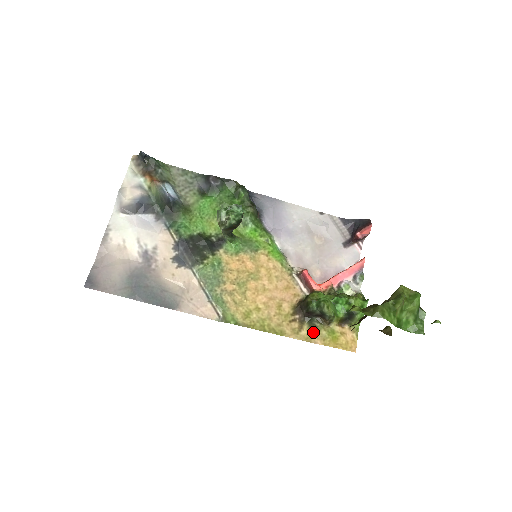
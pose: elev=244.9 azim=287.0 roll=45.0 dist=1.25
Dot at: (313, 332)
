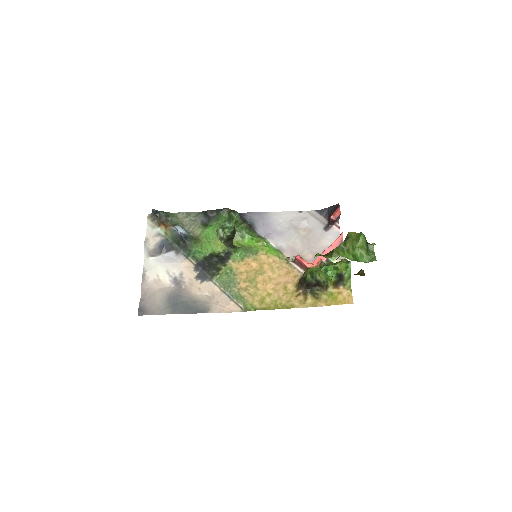
Dot at: (316, 299)
